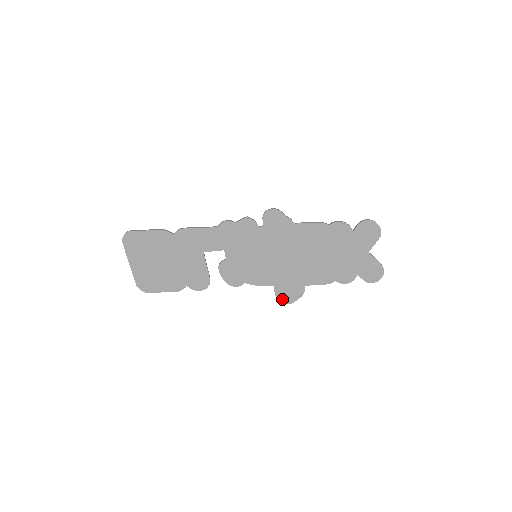
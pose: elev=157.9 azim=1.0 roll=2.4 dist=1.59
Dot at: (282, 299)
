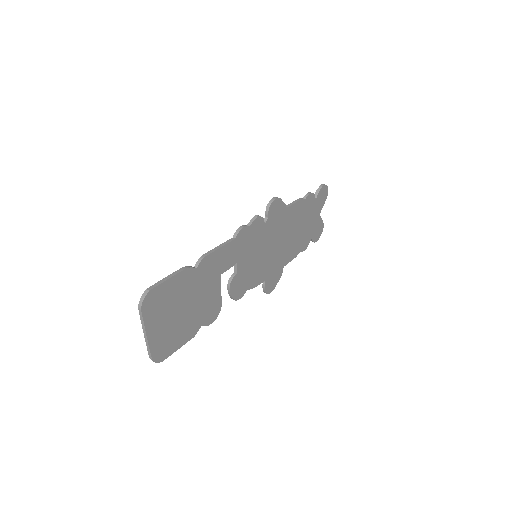
Dot at: (268, 290)
